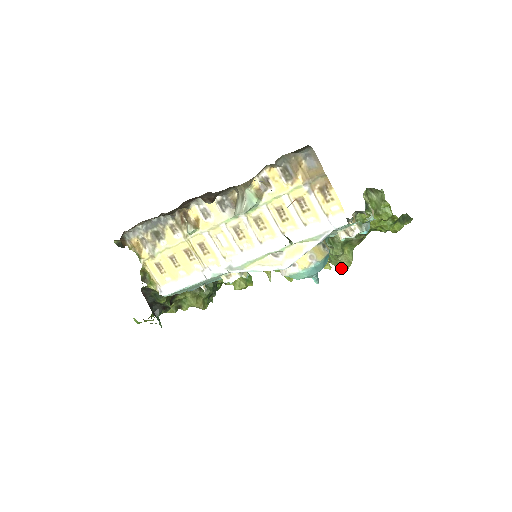
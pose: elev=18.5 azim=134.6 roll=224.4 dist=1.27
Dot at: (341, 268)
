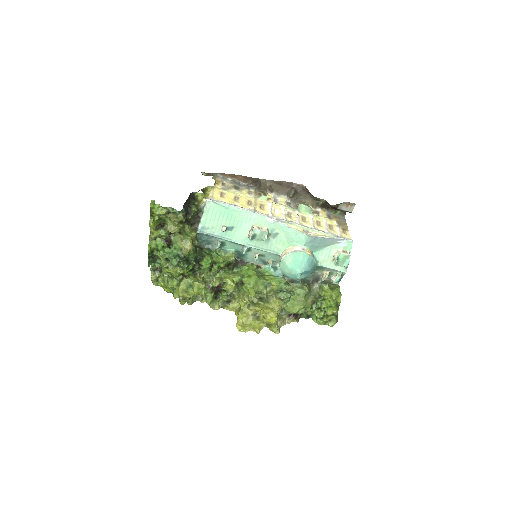
Dot at: (293, 308)
